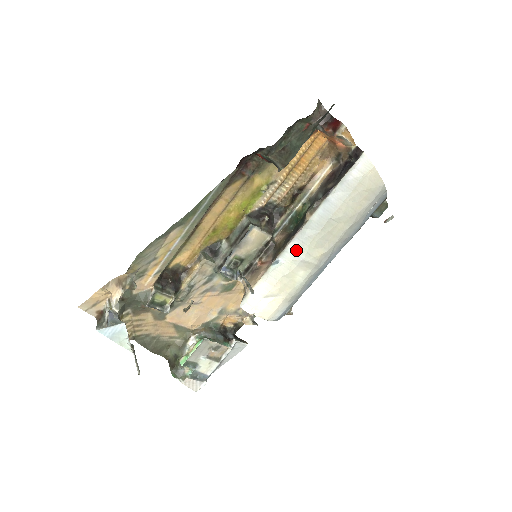
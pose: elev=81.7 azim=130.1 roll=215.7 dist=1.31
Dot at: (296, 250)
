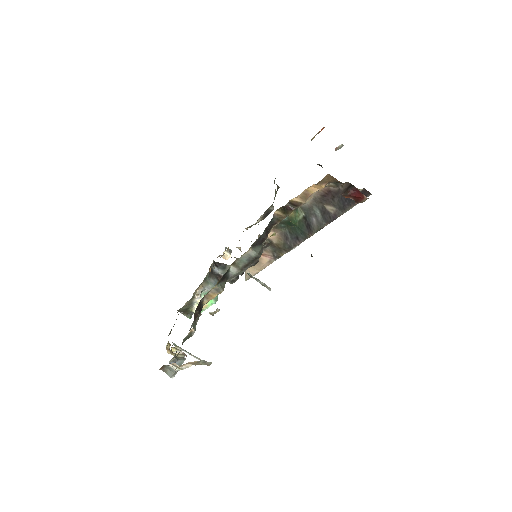
Dot at: occluded
